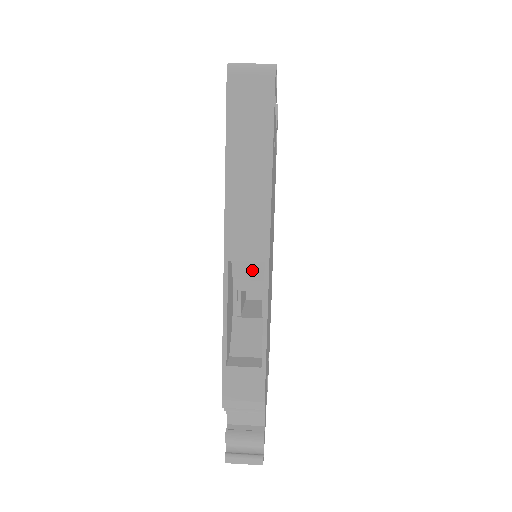
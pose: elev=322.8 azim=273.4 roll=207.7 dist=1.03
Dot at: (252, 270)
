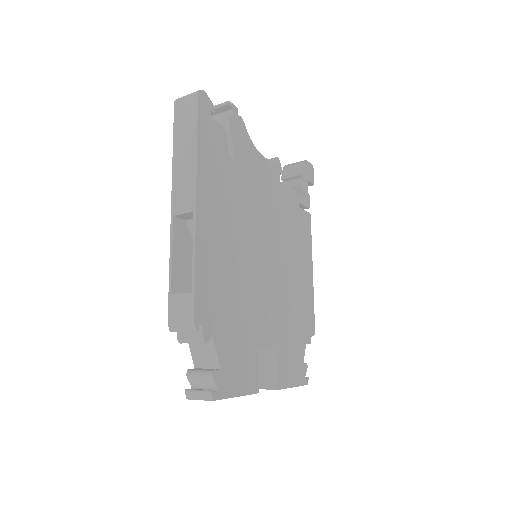
Dot at: occluded
